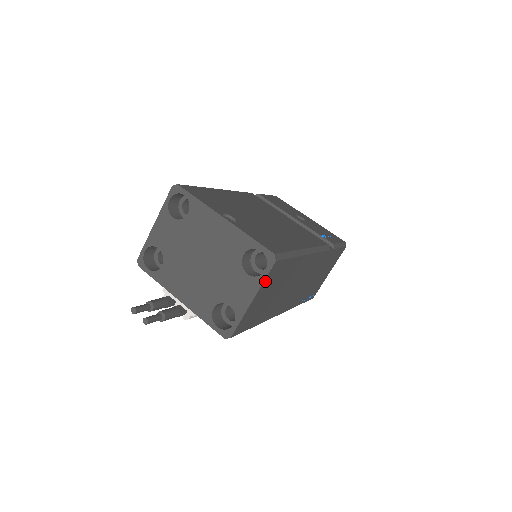
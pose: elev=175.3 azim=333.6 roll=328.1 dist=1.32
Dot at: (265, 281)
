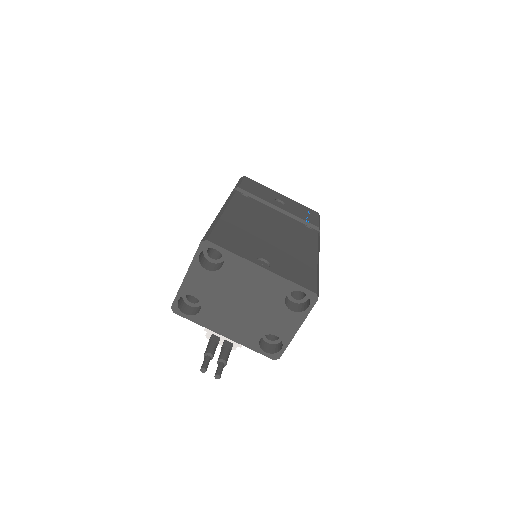
Dot at: (307, 313)
